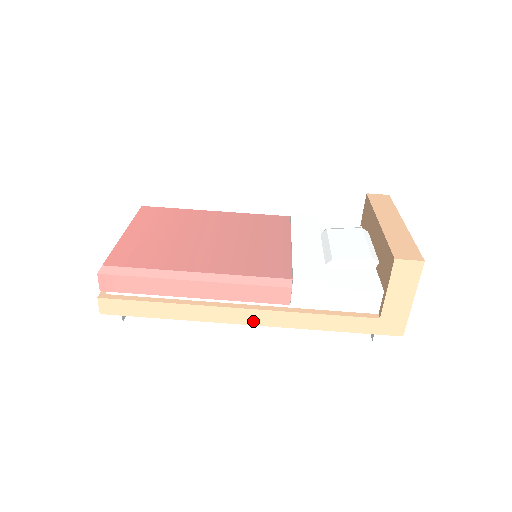
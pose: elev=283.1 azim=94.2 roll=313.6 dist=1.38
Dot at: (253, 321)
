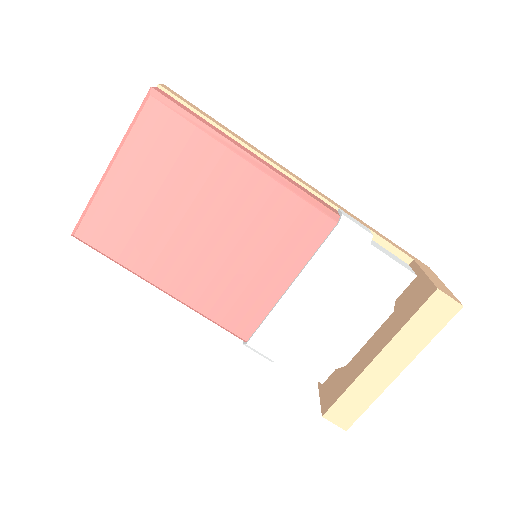
Dot at: occluded
